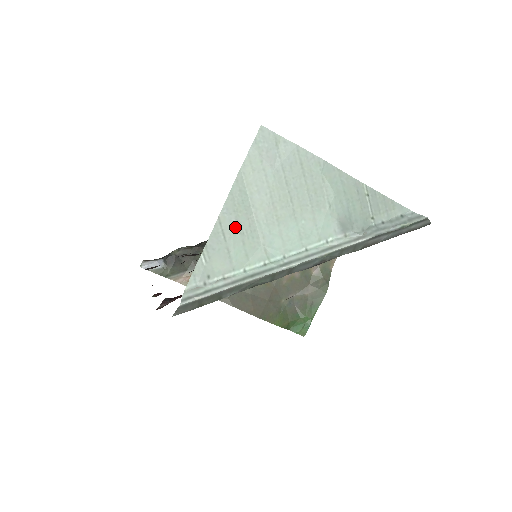
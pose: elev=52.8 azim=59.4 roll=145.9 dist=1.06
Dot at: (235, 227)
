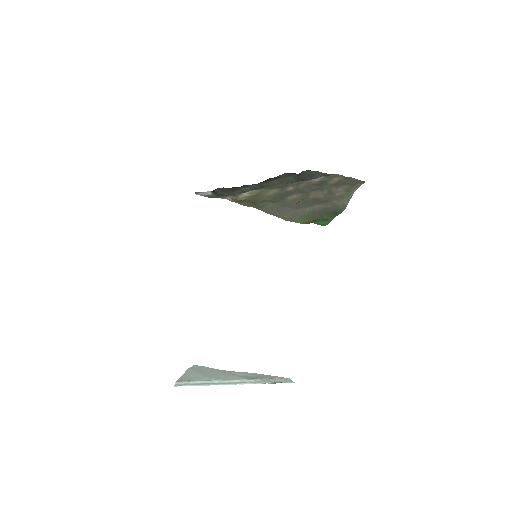
Dot at: (192, 376)
